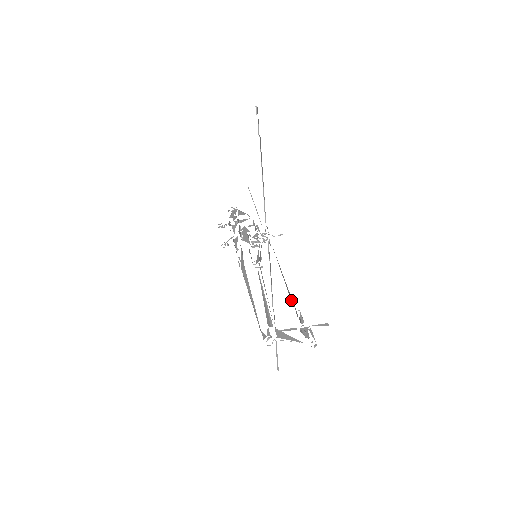
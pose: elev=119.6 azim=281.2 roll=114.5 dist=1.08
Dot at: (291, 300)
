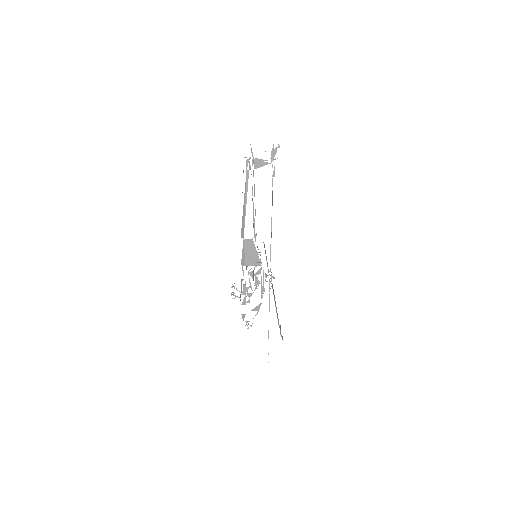
Dot at: (272, 195)
